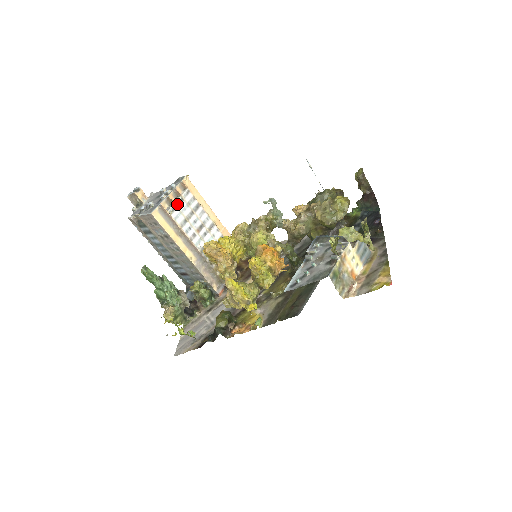
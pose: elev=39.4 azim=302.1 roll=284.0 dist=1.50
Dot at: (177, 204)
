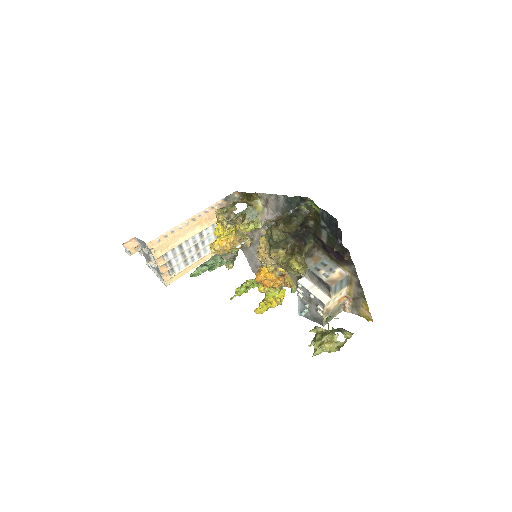
Dot at: (170, 267)
